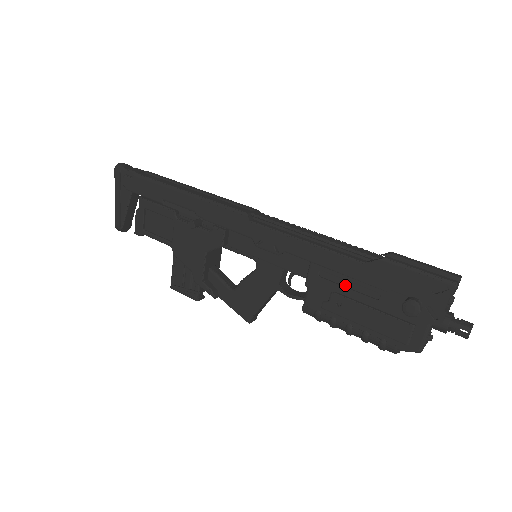
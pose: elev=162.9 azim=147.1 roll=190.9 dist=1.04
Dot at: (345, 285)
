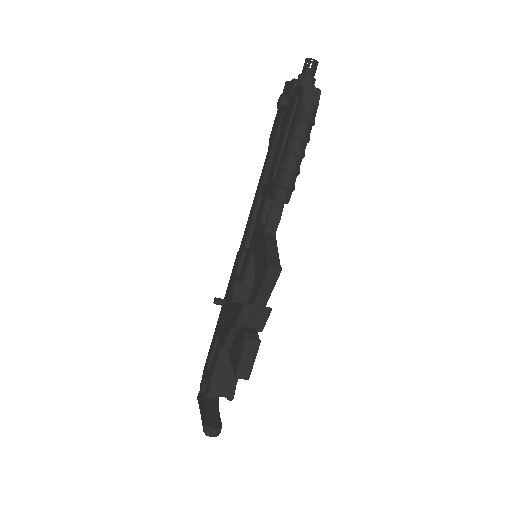
Dot at: occluded
